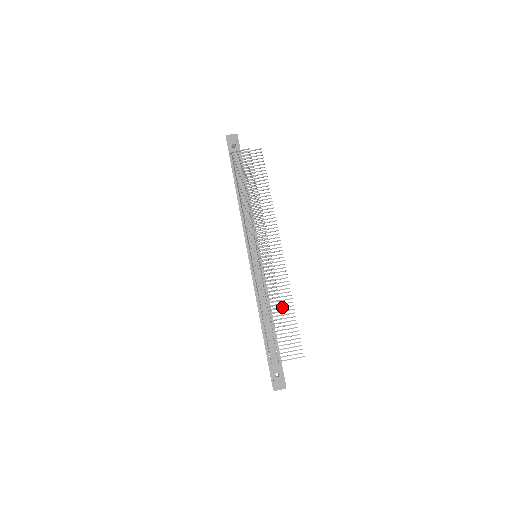
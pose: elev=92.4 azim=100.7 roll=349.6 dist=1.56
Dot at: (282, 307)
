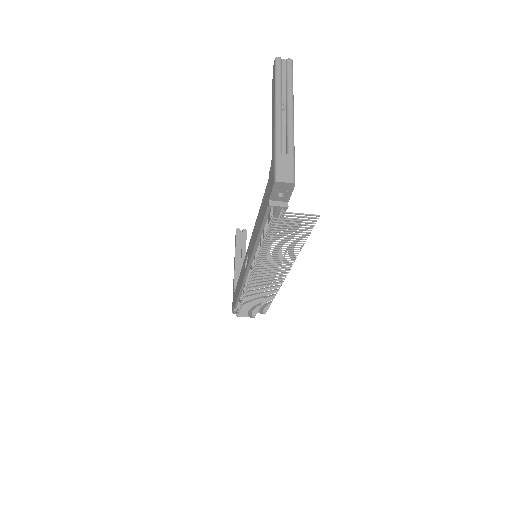
Dot at: occluded
